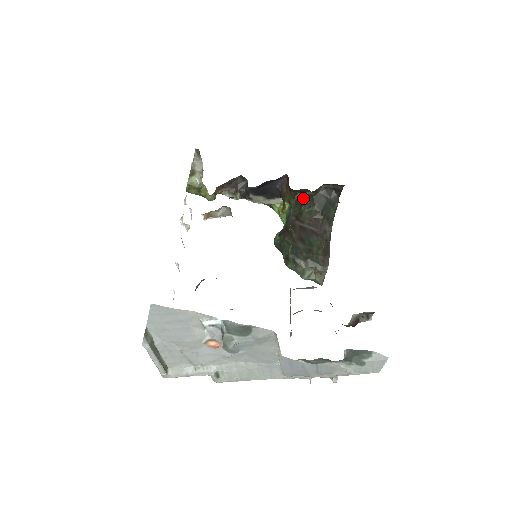
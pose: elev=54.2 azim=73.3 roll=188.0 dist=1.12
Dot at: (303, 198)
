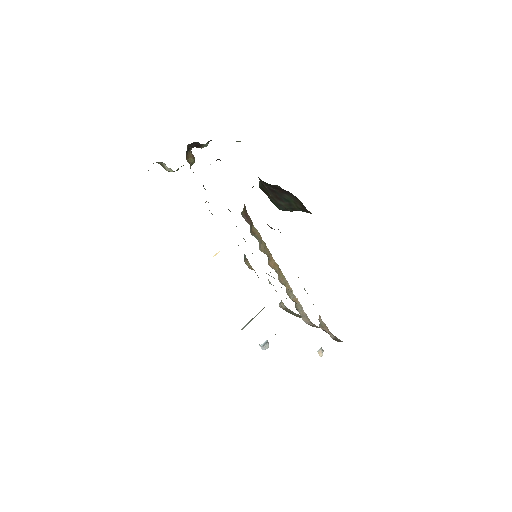
Dot at: occluded
